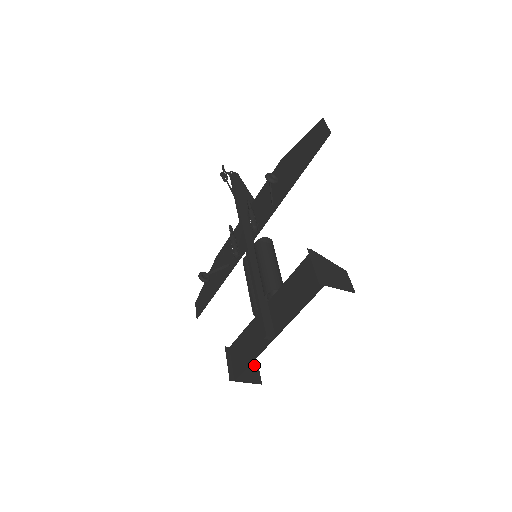
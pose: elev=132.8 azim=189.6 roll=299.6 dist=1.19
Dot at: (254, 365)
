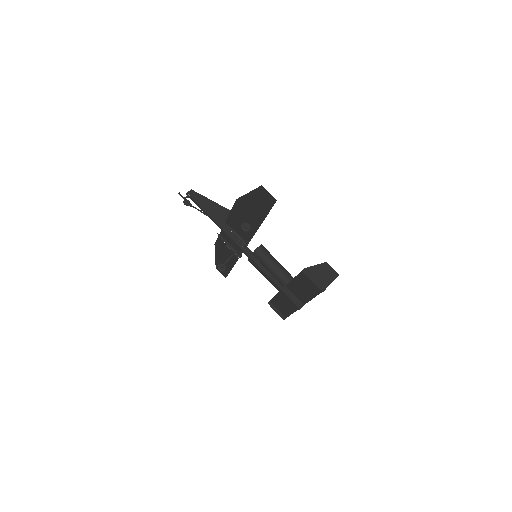
Dot at: occluded
